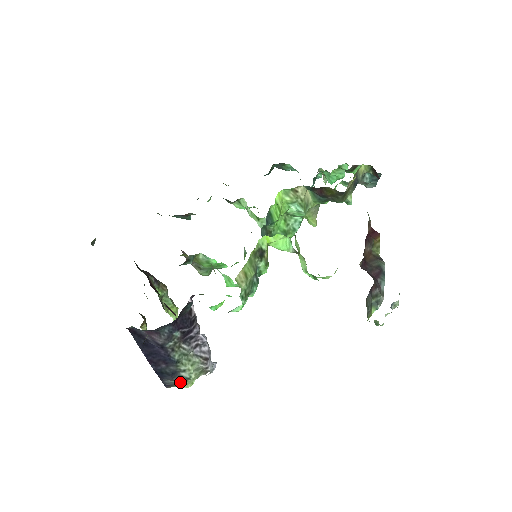
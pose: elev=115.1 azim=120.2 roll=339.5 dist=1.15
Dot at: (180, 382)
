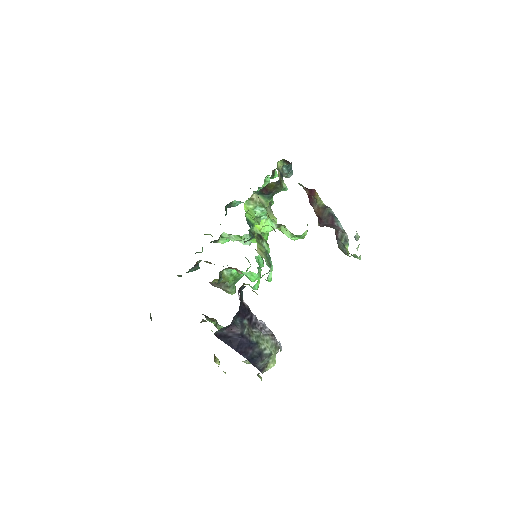
Dot at: (267, 361)
